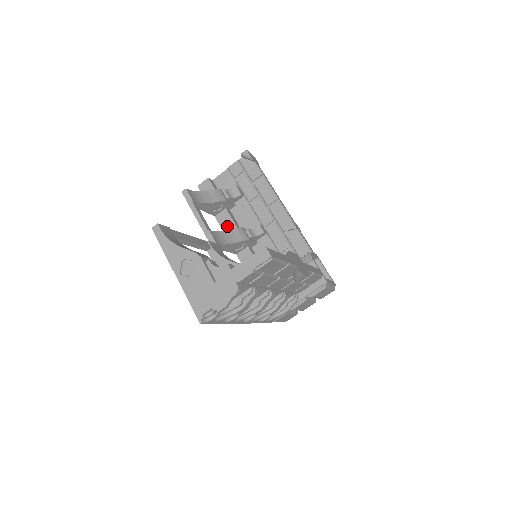
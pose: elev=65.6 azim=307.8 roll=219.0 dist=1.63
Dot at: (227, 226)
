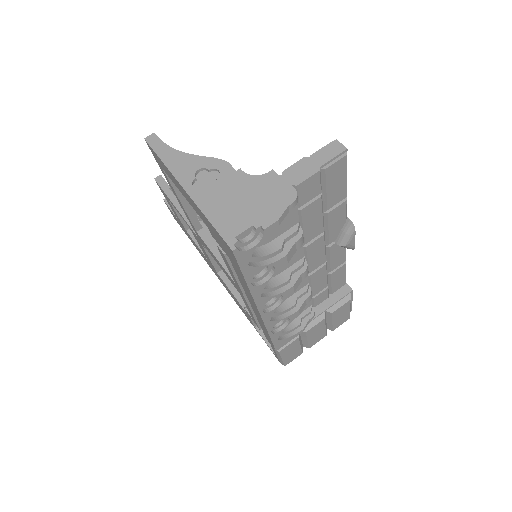
Dot at: occluded
